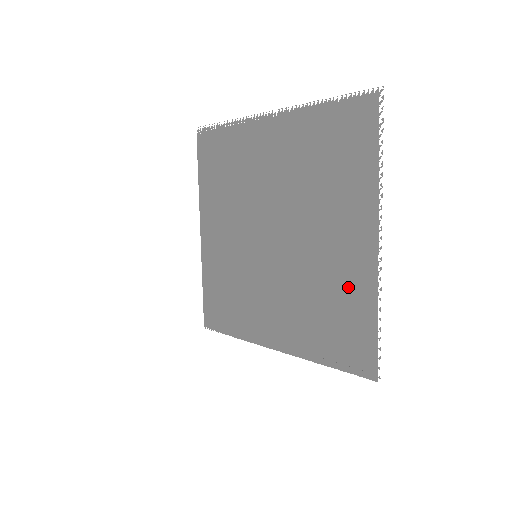
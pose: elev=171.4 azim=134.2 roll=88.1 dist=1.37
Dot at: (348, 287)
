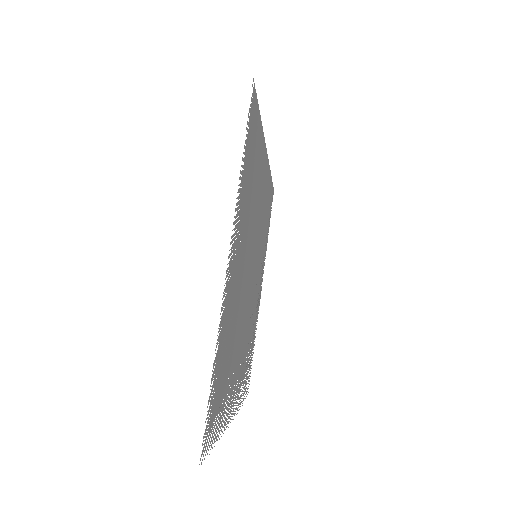
Dot at: occluded
